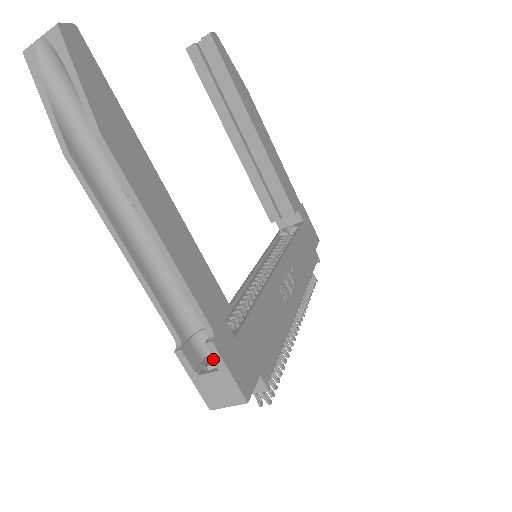
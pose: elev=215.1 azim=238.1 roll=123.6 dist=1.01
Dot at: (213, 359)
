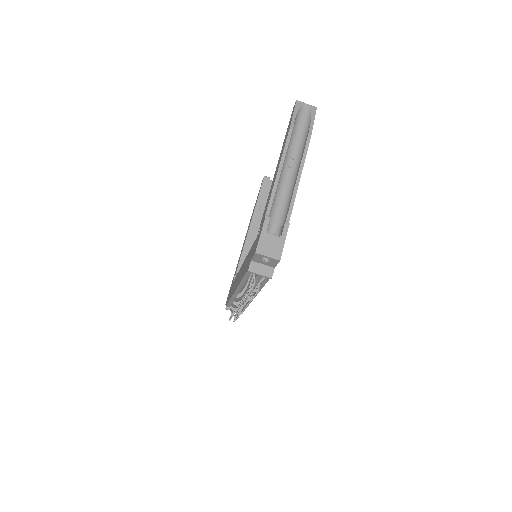
Dot at: occluded
